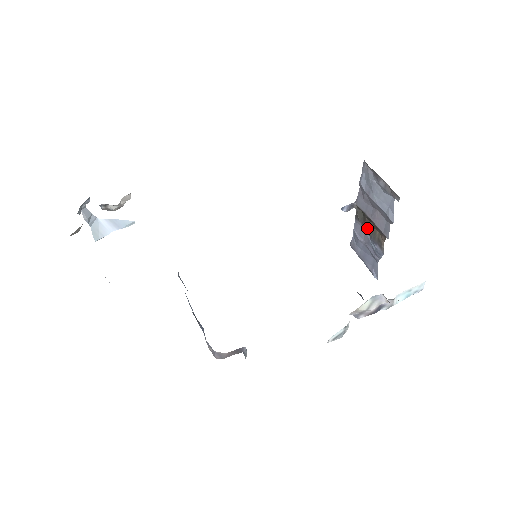
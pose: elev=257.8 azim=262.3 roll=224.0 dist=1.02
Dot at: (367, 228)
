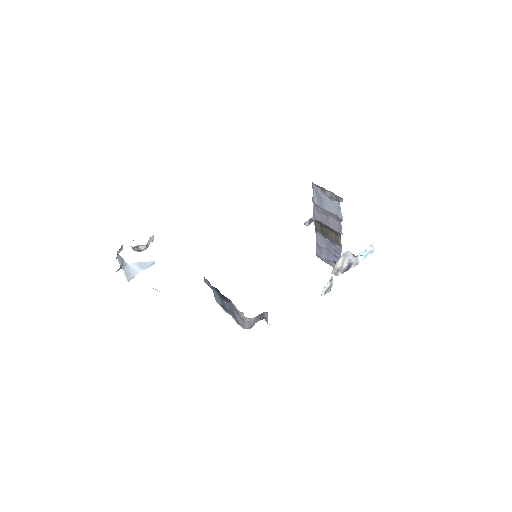
Dot at: (326, 234)
